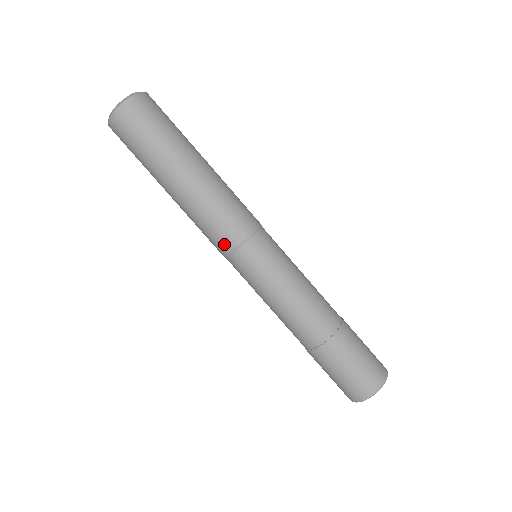
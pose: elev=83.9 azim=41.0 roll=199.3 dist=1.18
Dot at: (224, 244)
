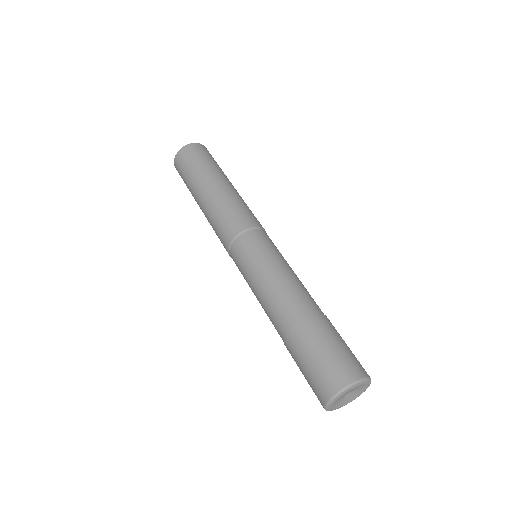
Dot at: (231, 230)
